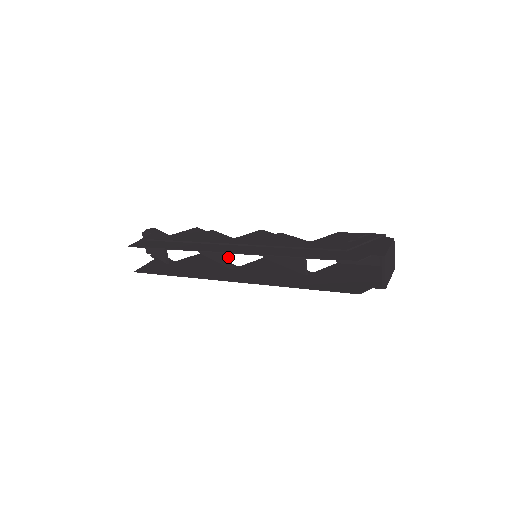
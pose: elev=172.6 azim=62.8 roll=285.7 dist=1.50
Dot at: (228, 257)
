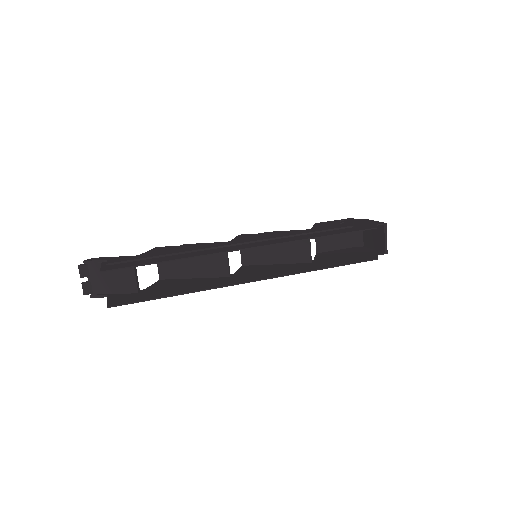
Dot at: (226, 263)
